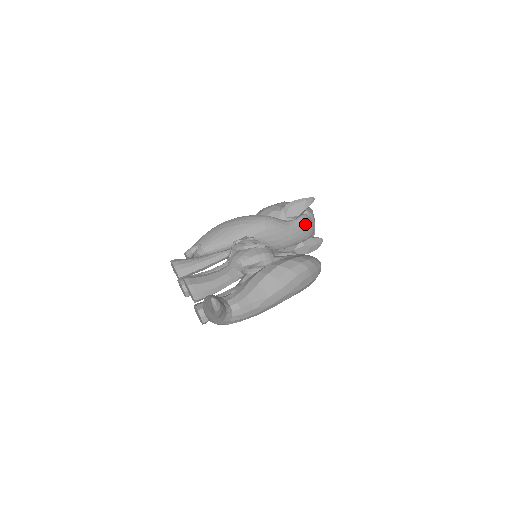
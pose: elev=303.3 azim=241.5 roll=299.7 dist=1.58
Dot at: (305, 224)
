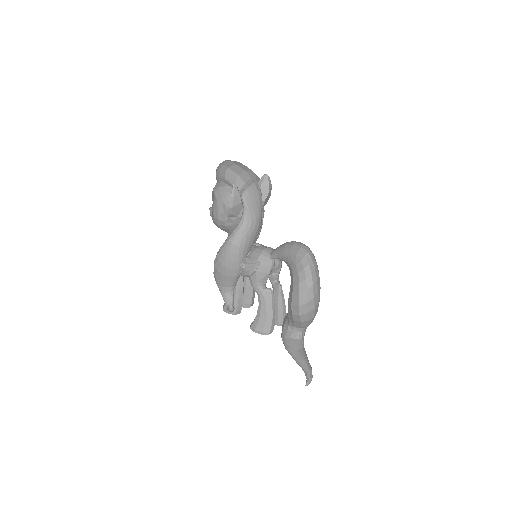
Dot at: (251, 202)
